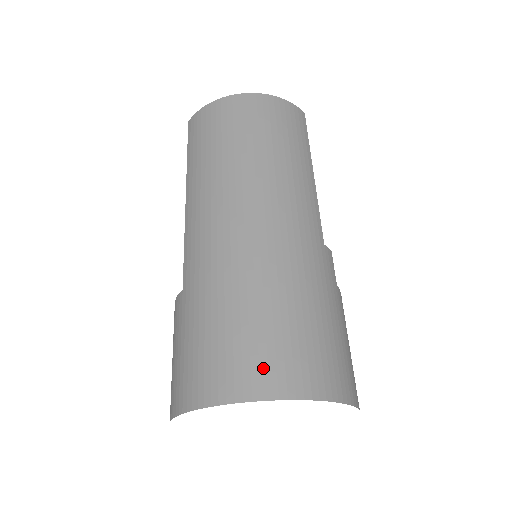
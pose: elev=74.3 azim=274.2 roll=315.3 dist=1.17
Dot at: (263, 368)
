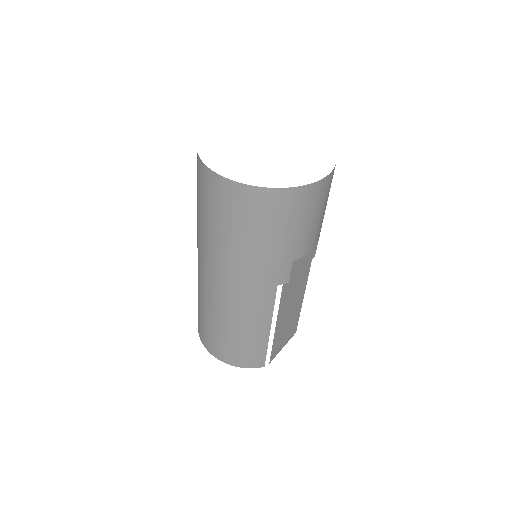
Dot at: occluded
